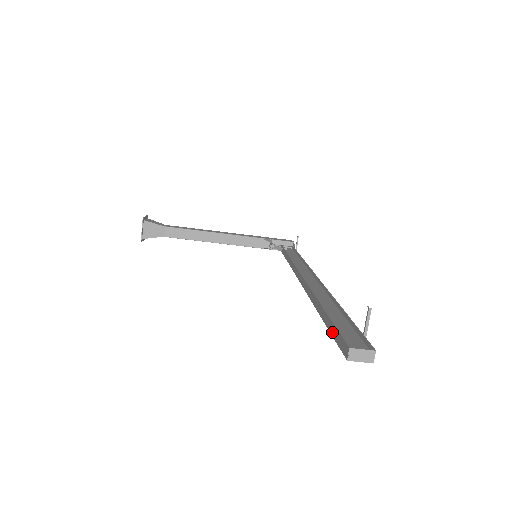
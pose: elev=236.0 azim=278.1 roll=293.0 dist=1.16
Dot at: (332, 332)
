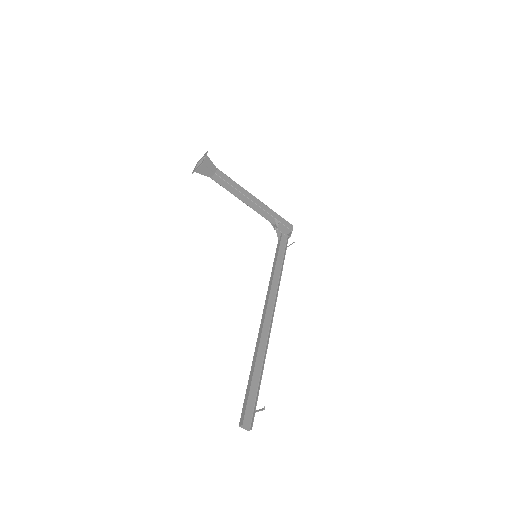
Dot at: (246, 397)
